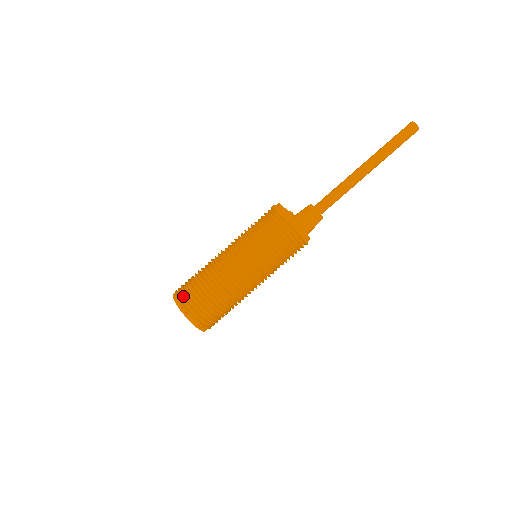
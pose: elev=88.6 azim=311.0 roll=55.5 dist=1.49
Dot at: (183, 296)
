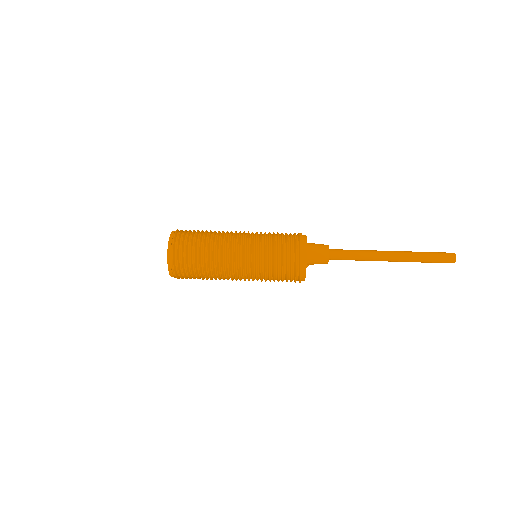
Dot at: occluded
